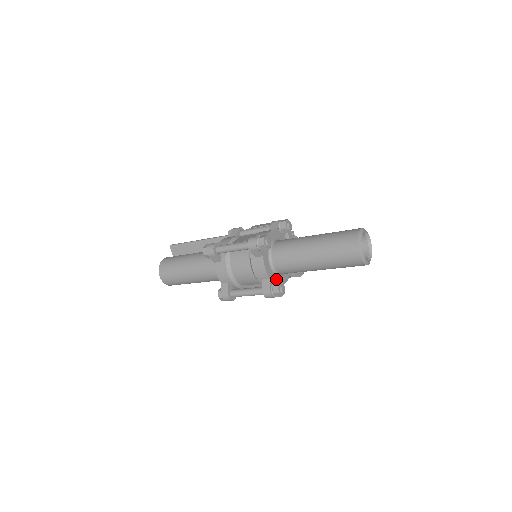
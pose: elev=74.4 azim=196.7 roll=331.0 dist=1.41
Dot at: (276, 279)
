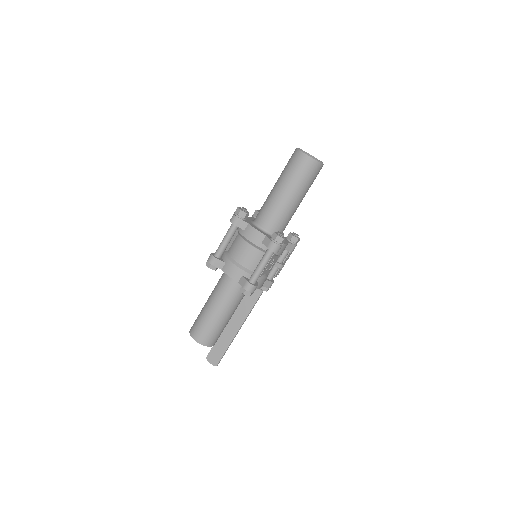
Dot at: occluded
